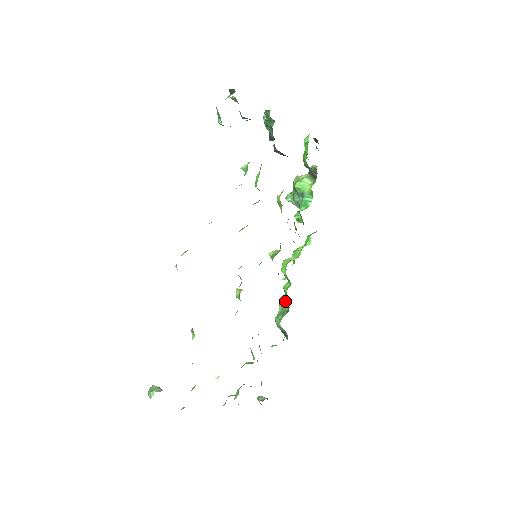
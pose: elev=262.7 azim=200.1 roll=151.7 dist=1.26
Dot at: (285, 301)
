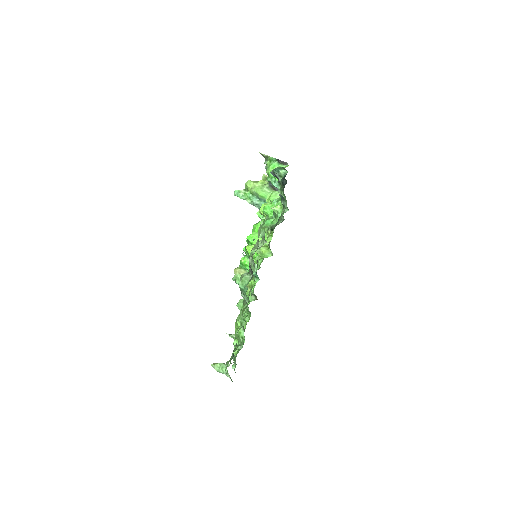
Dot at: (242, 270)
